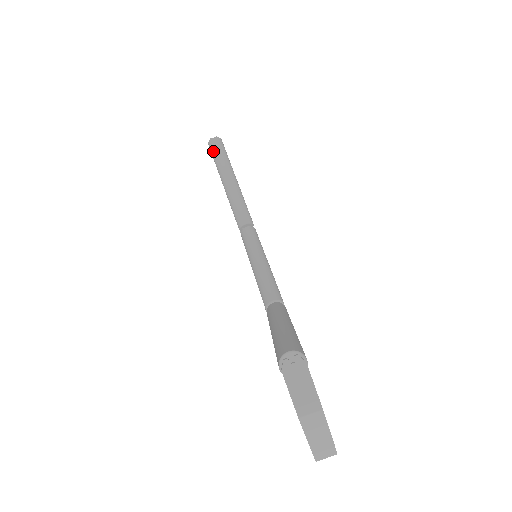
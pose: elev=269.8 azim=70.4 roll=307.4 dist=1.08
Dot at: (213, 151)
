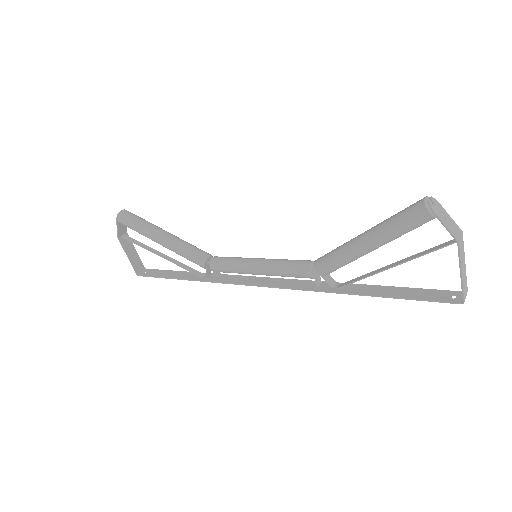
Dot at: (130, 220)
